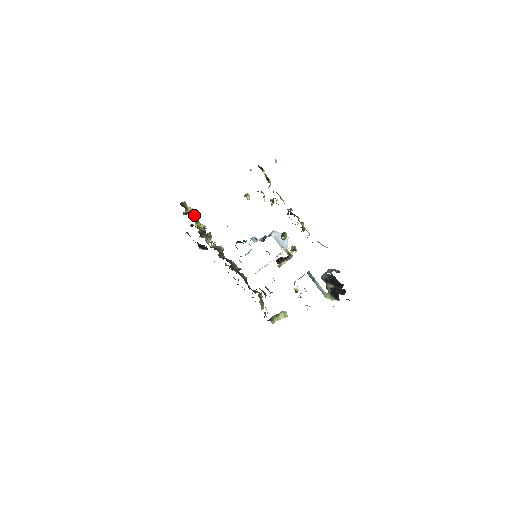
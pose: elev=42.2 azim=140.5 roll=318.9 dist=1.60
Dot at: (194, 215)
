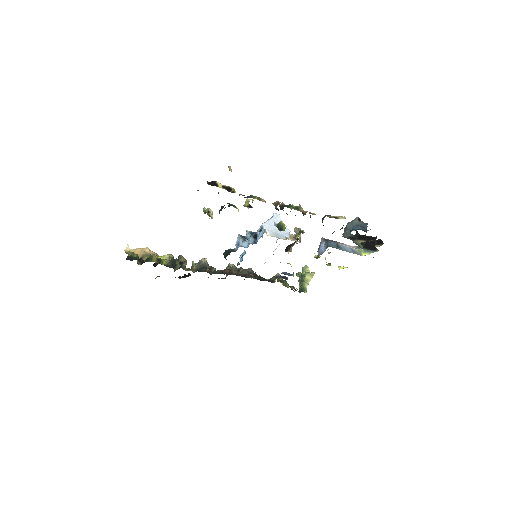
Dot at: (152, 258)
